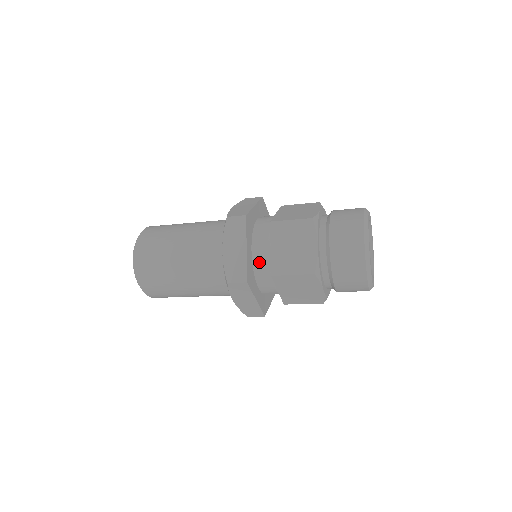
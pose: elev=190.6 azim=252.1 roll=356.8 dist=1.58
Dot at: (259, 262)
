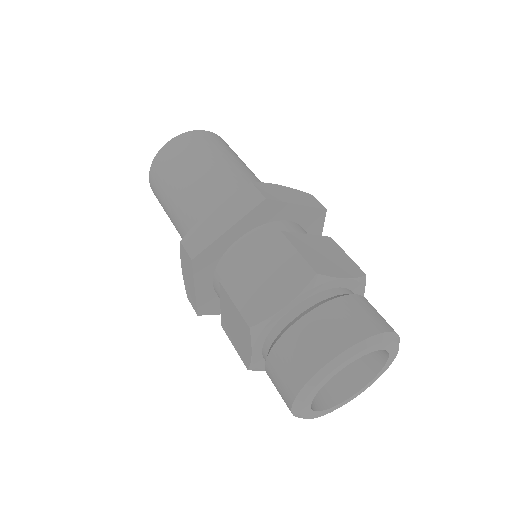
Dot at: occluded
